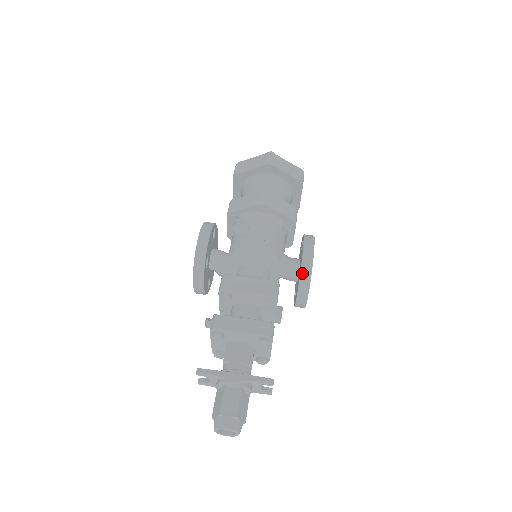
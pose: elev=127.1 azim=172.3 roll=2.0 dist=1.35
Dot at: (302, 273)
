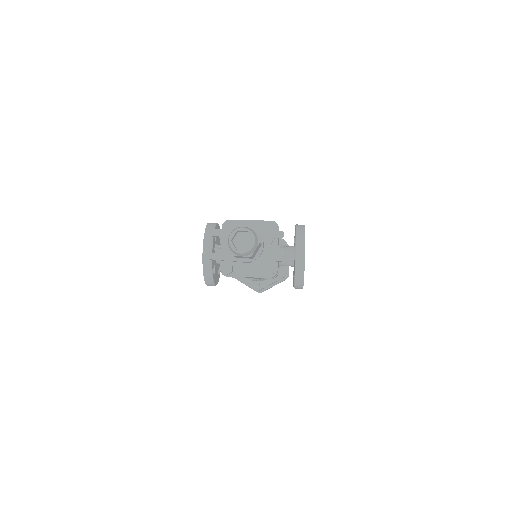
Dot at: (297, 229)
